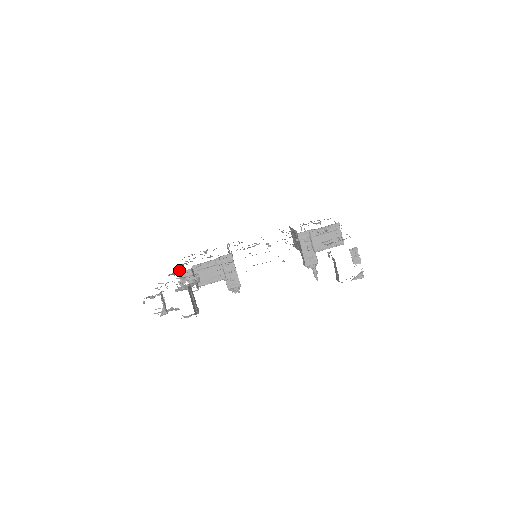
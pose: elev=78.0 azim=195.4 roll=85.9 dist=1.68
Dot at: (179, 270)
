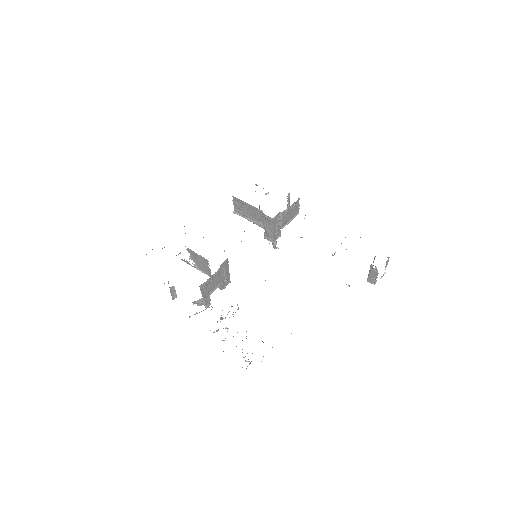
Dot at: (172, 289)
